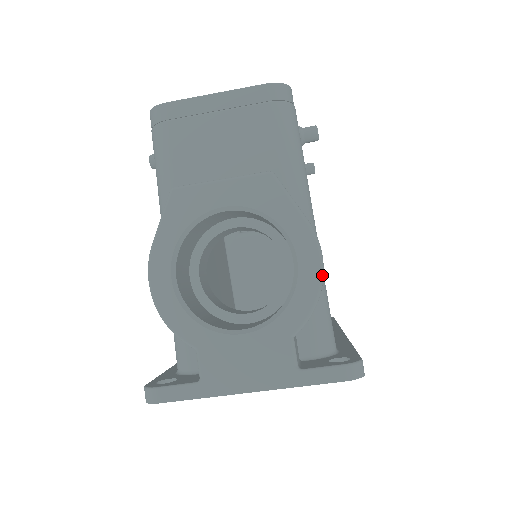
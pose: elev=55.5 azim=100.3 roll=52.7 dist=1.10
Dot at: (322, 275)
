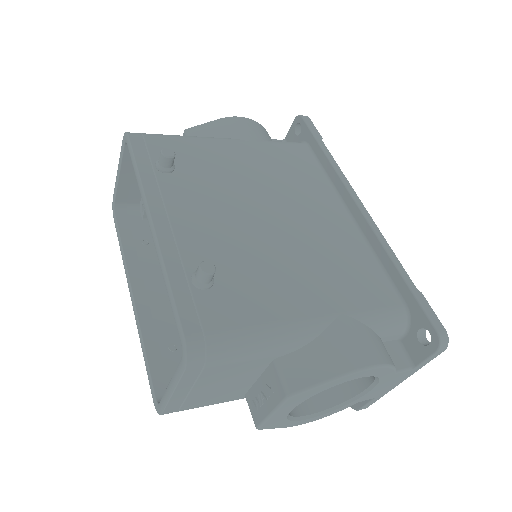
Dot at: (379, 367)
